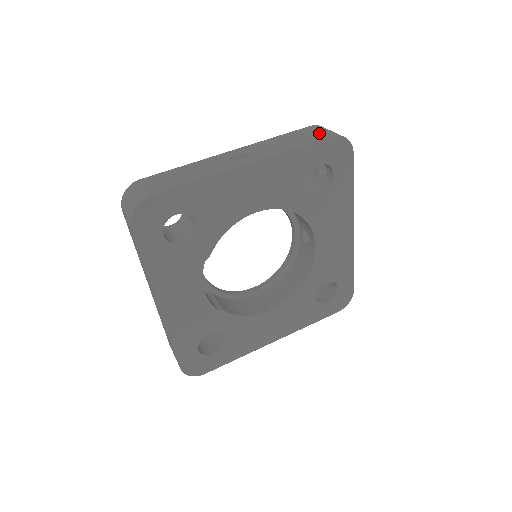
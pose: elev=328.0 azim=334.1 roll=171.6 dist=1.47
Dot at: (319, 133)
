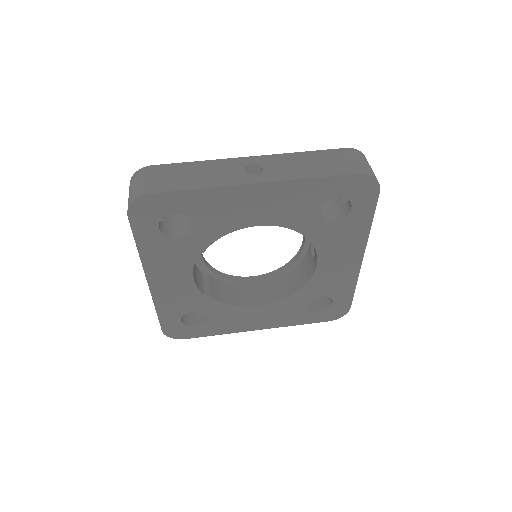
Dot at: (348, 163)
